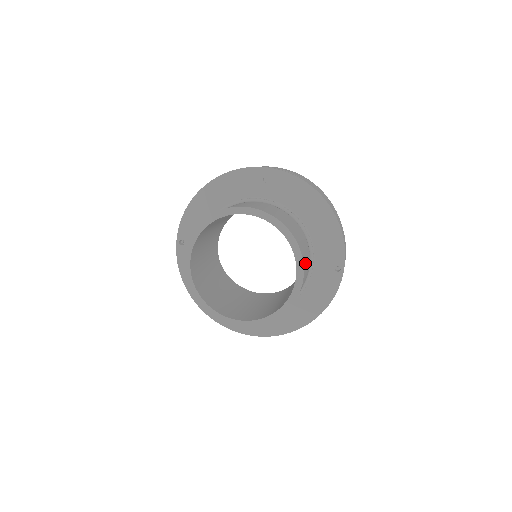
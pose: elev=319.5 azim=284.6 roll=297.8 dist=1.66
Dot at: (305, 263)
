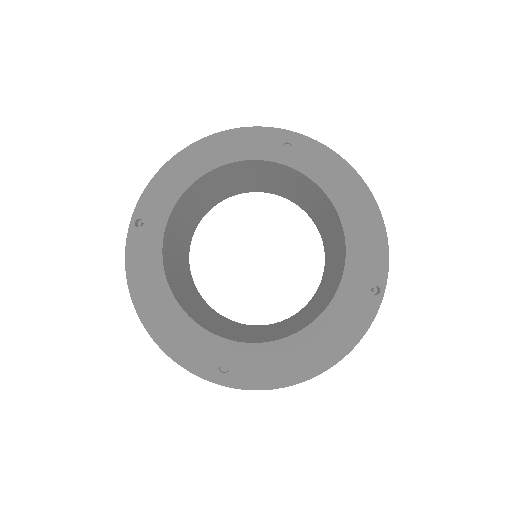
Dot at: occluded
